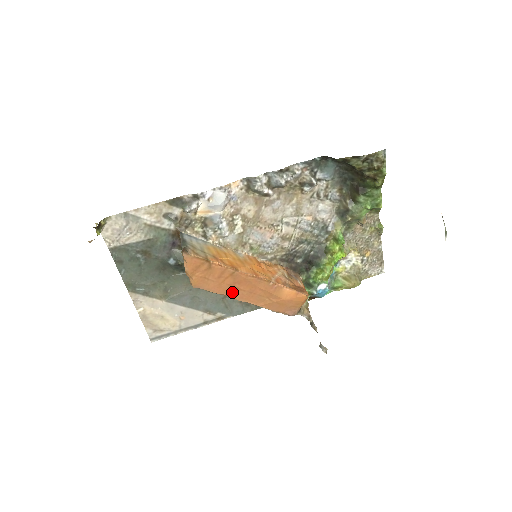
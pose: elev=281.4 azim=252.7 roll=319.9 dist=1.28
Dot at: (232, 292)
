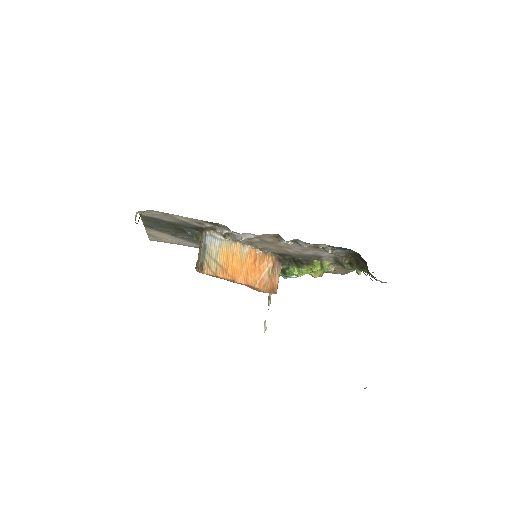
Dot at: occluded
